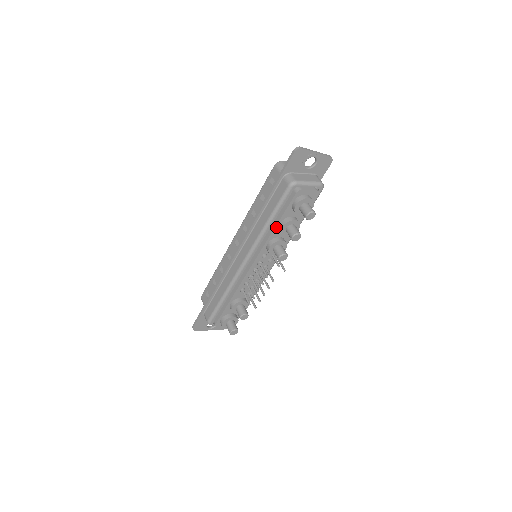
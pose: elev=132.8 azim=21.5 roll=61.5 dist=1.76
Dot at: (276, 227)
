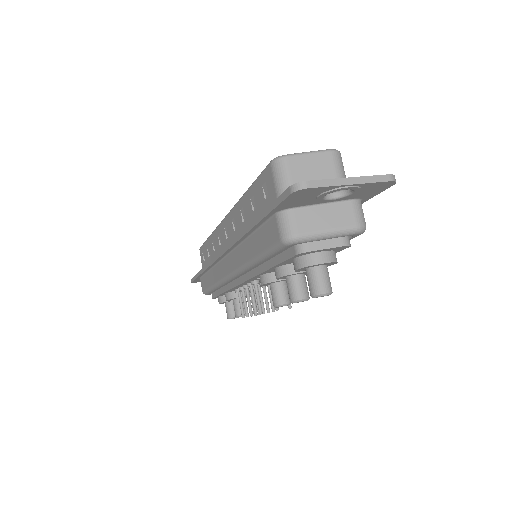
Dot at: (269, 269)
